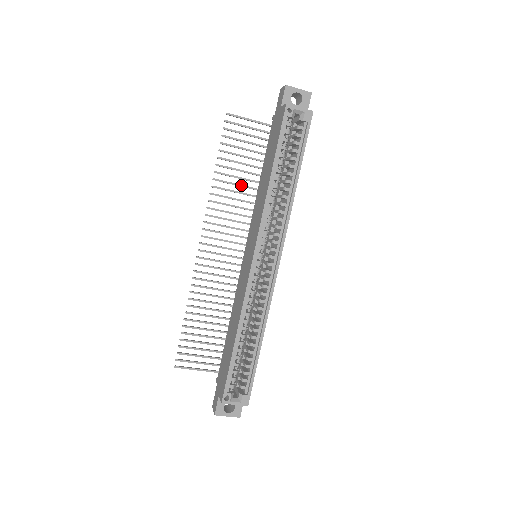
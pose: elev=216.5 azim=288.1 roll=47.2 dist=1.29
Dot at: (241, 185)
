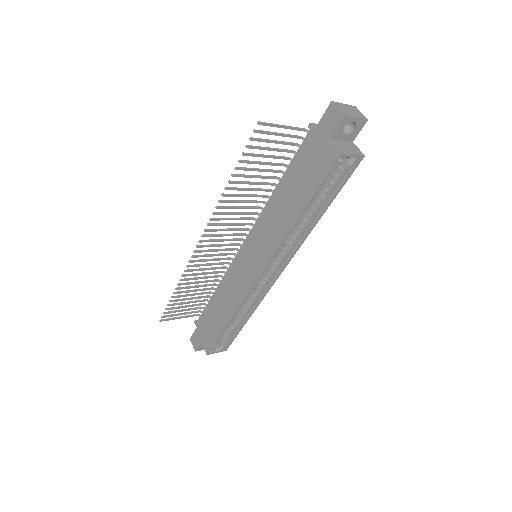
Dot at: (253, 190)
